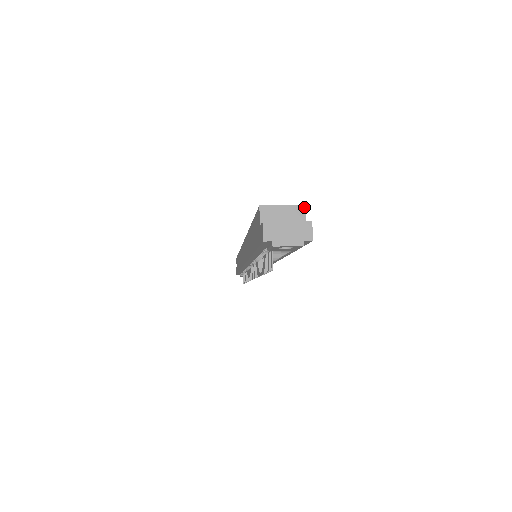
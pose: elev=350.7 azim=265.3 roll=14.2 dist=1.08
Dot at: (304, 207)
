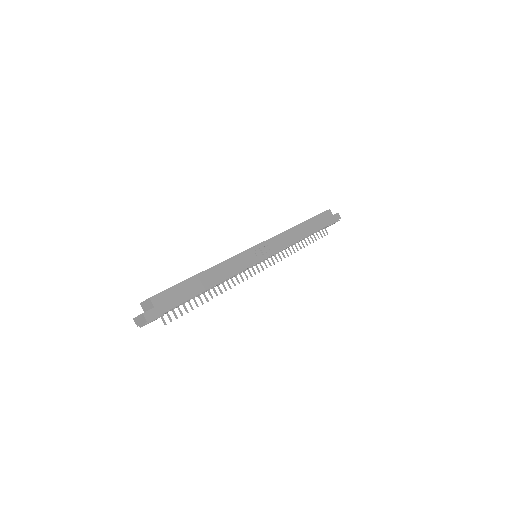
Dot at: (149, 299)
